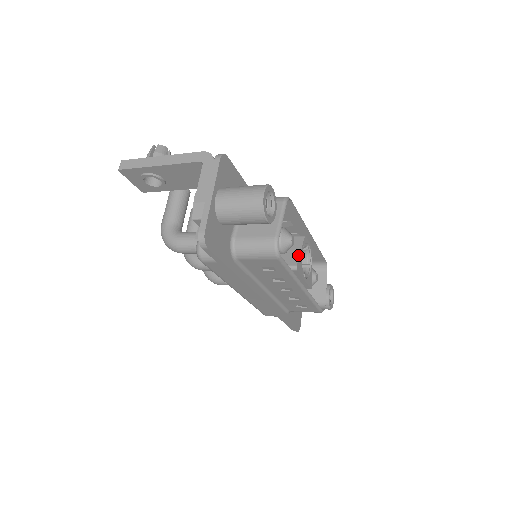
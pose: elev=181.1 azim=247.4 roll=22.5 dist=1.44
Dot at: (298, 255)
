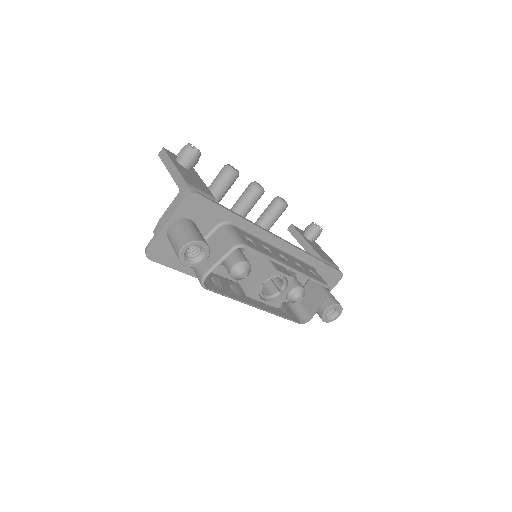
Dot at: (255, 284)
